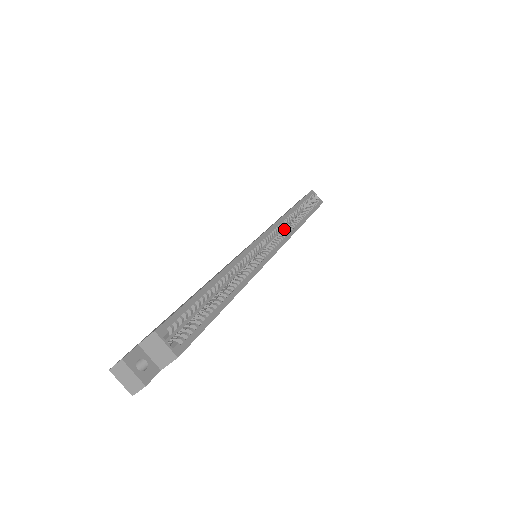
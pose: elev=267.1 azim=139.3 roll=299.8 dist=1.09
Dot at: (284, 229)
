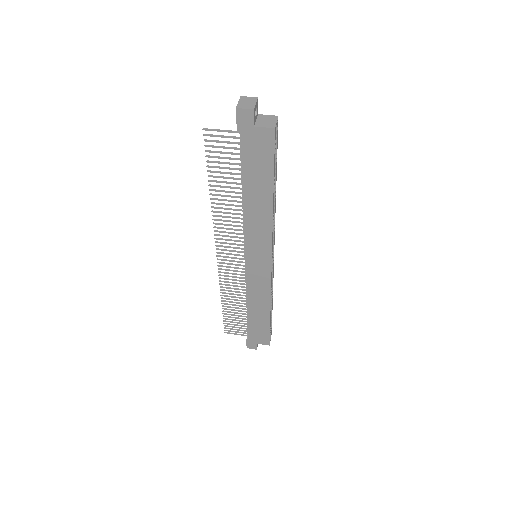
Dot at: occluded
